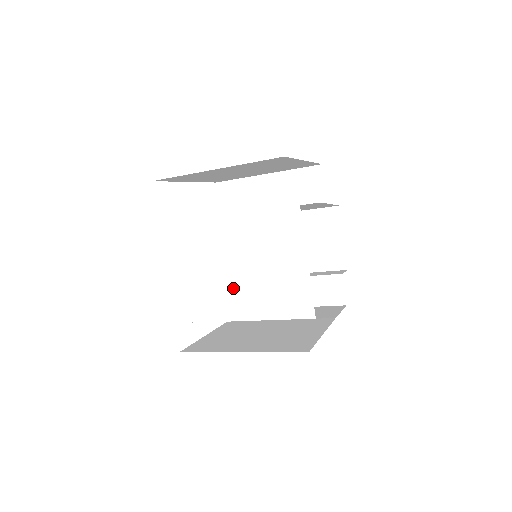
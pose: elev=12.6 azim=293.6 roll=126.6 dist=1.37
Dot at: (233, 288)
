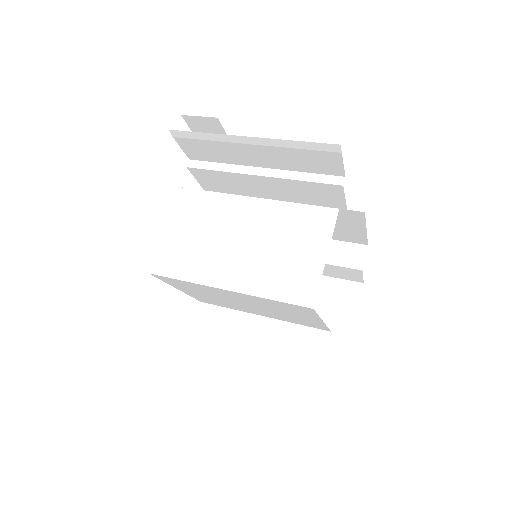
Dot at: (239, 306)
